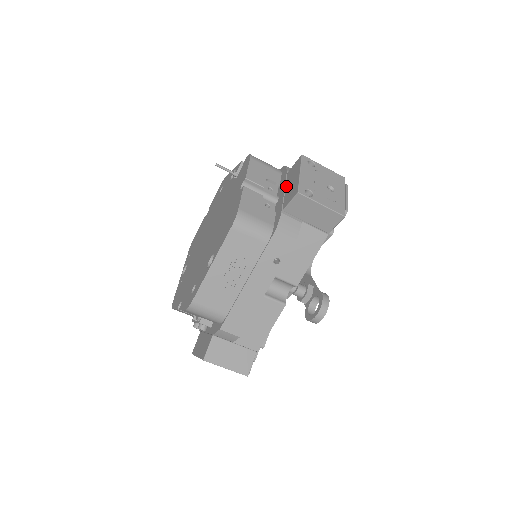
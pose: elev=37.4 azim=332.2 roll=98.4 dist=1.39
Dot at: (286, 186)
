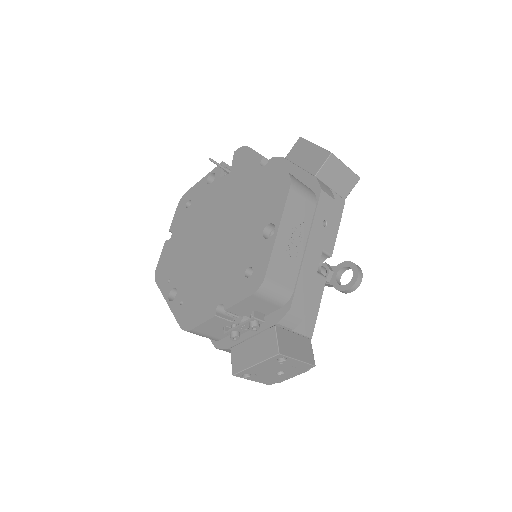
Dot at: (297, 163)
